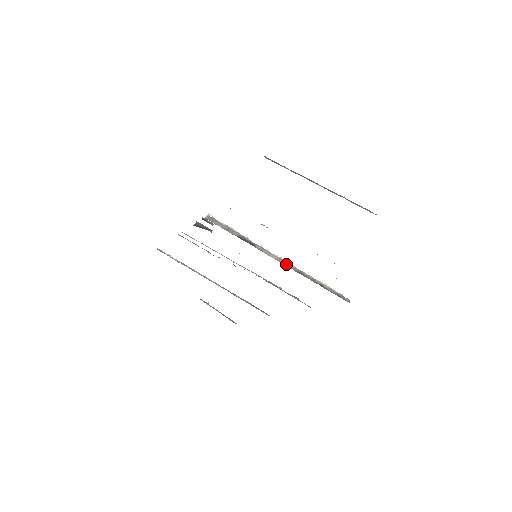
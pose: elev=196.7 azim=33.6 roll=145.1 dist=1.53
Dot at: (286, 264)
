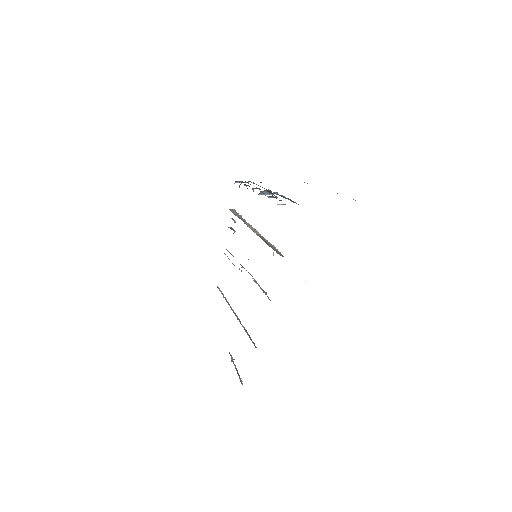
Dot at: (255, 232)
